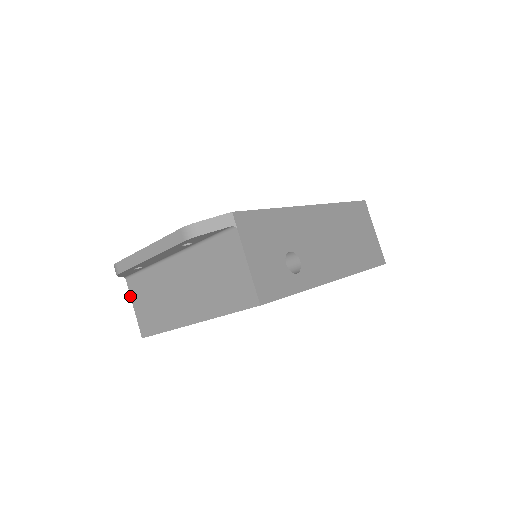
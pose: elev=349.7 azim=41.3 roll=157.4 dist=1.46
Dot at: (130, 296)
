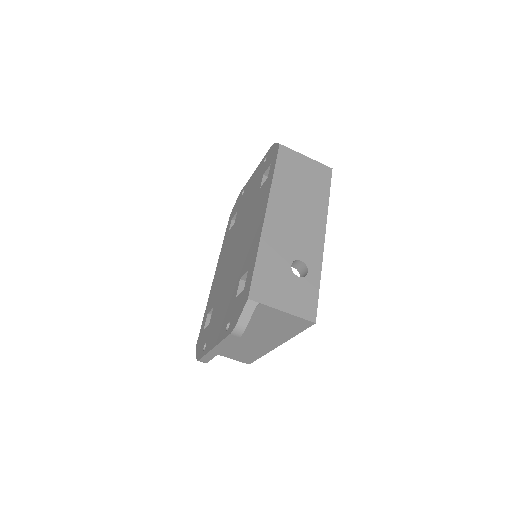
Dot at: occluded
